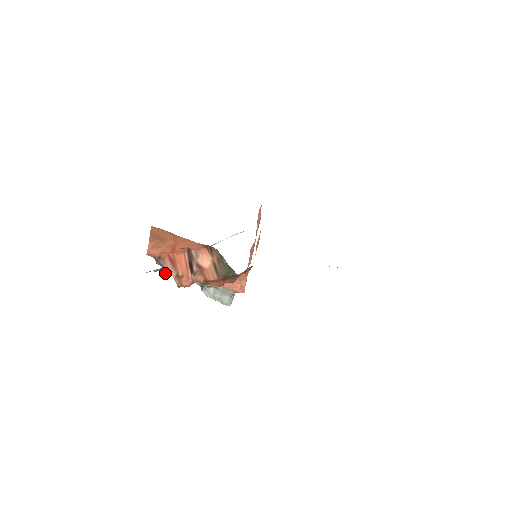
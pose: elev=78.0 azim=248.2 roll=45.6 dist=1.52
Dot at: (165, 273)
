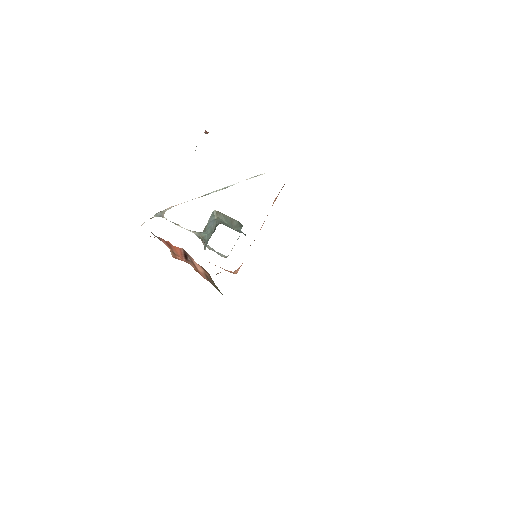
Dot at: (166, 219)
